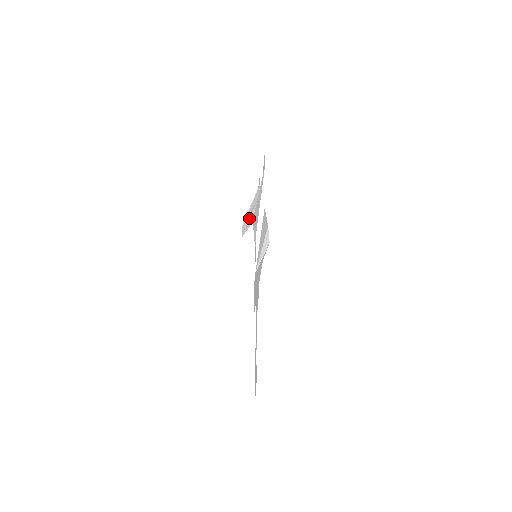
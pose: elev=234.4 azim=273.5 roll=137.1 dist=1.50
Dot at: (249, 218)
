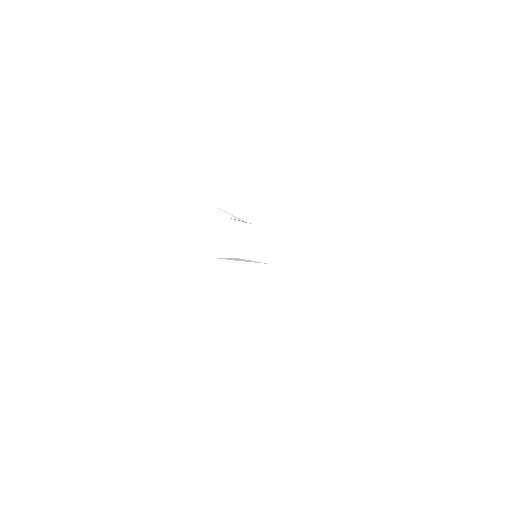
Dot at: occluded
